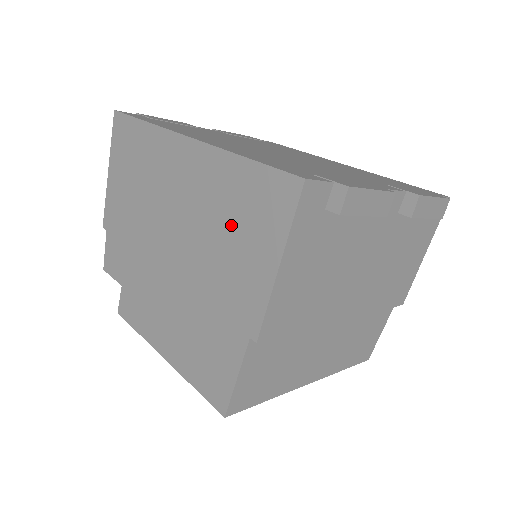
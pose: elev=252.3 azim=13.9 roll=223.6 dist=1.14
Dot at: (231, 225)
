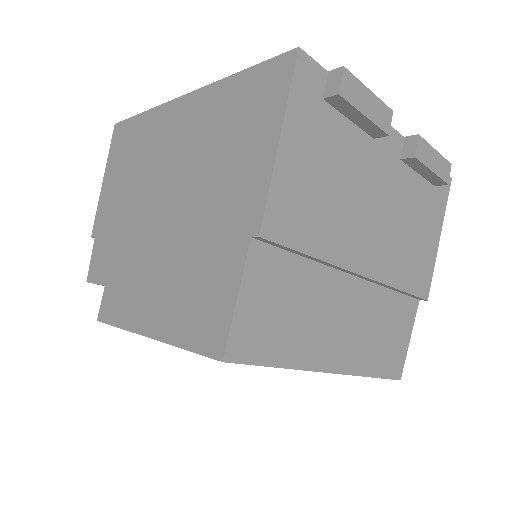
Dot at: (226, 138)
